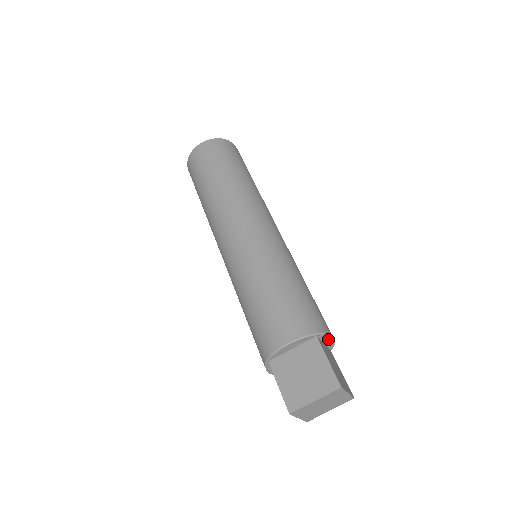
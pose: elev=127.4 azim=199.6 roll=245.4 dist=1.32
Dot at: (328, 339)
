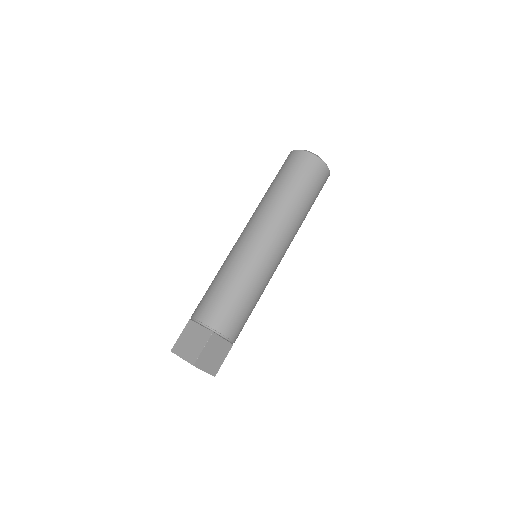
Dot at: (225, 338)
